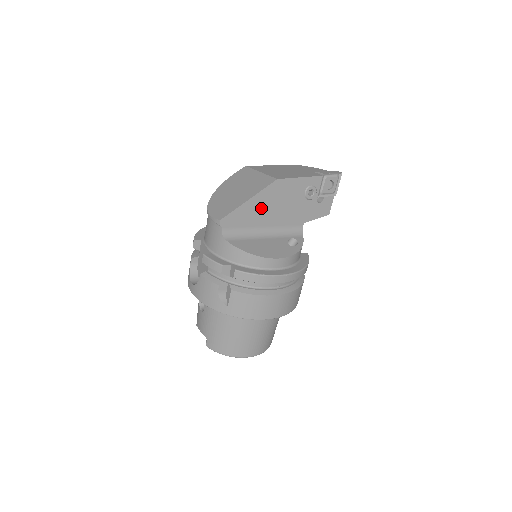
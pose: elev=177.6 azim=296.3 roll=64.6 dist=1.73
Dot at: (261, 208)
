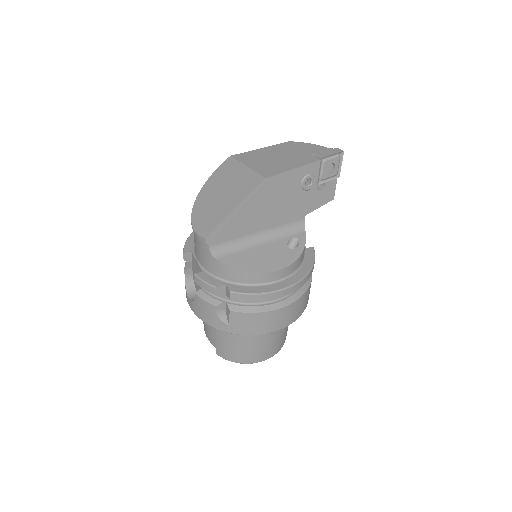
Dot at: (251, 214)
